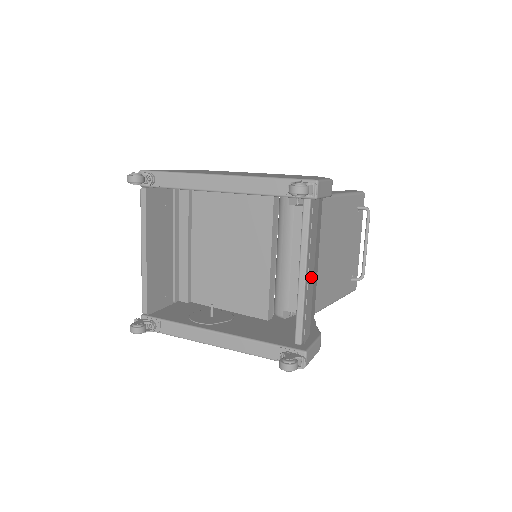
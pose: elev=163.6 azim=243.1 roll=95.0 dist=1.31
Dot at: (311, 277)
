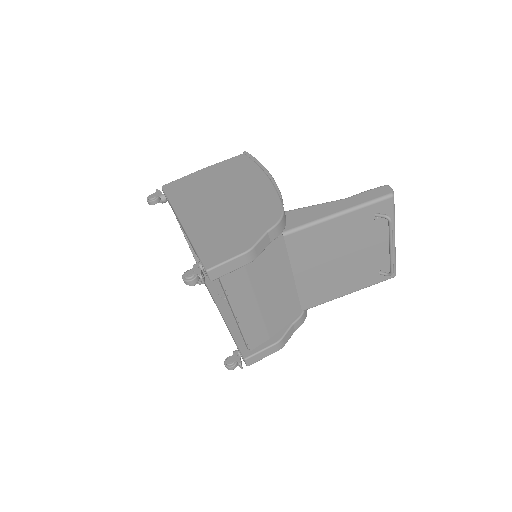
Dot at: (249, 312)
